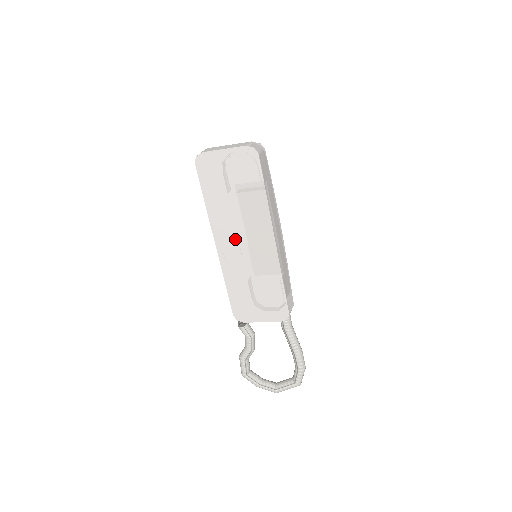
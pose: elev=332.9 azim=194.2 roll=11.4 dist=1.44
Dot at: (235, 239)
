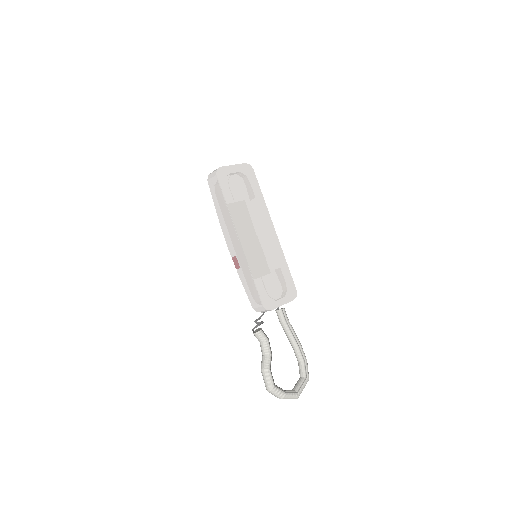
Dot at: (251, 232)
